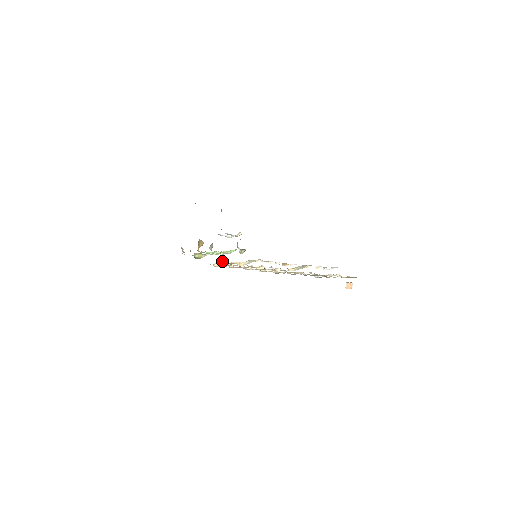
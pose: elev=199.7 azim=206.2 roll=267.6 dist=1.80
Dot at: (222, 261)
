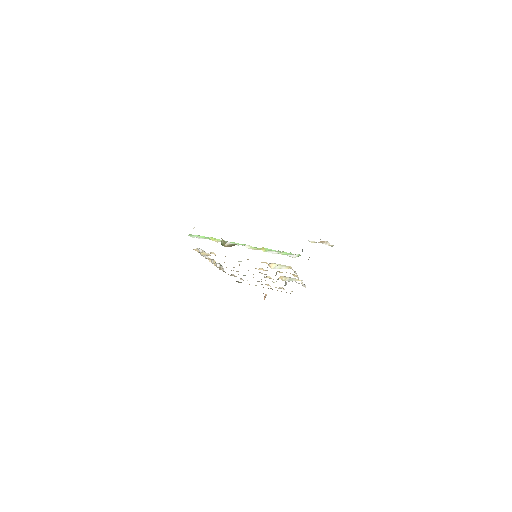
Dot at: occluded
